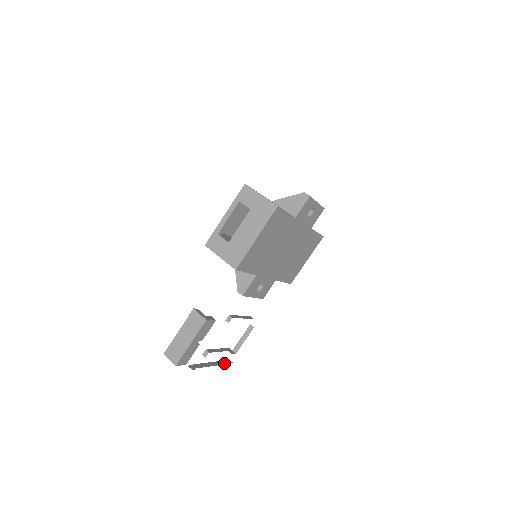
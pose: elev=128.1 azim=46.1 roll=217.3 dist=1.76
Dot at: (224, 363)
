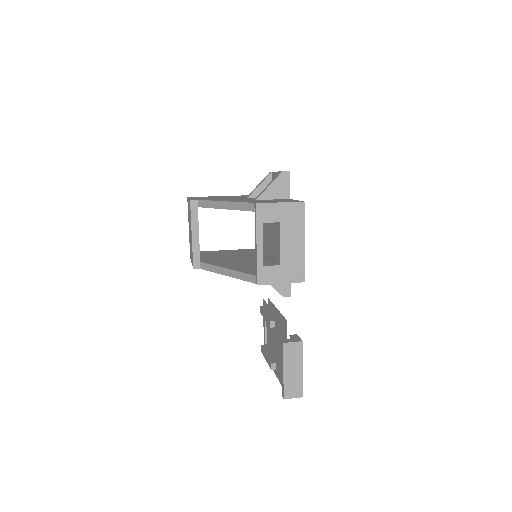
Dot at: occluded
